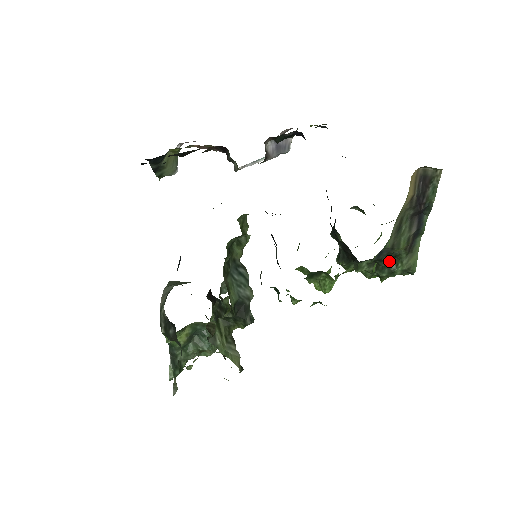
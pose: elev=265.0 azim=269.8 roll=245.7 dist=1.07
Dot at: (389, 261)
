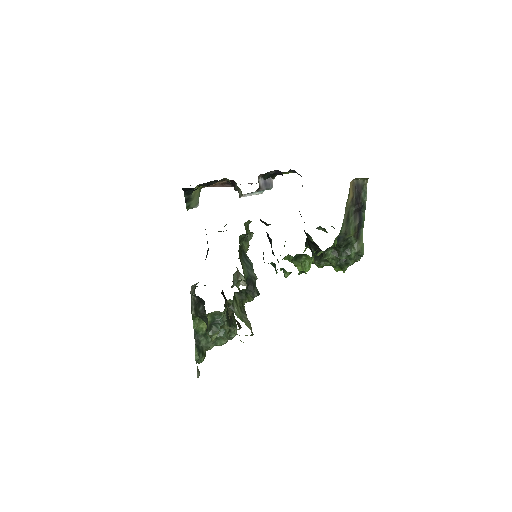
Dot at: (345, 247)
